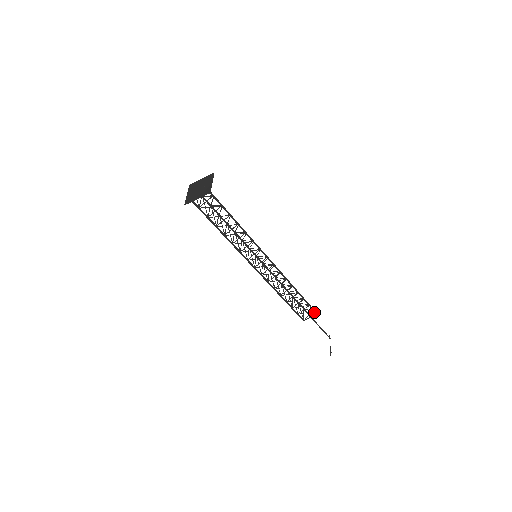
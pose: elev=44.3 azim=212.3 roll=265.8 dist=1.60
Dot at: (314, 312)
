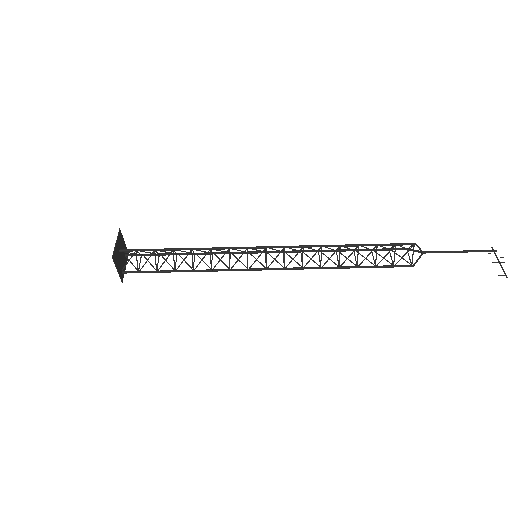
Dot at: (417, 245)
